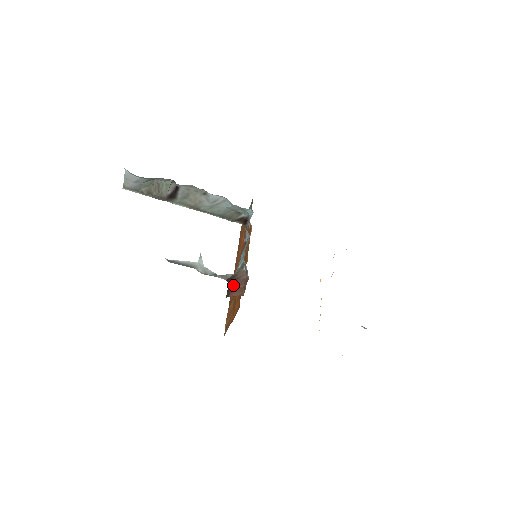
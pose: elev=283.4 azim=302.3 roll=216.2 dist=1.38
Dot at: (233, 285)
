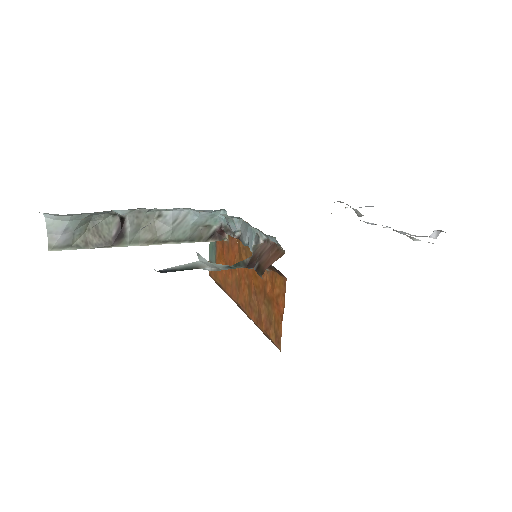
Dot at: (260, 261)
